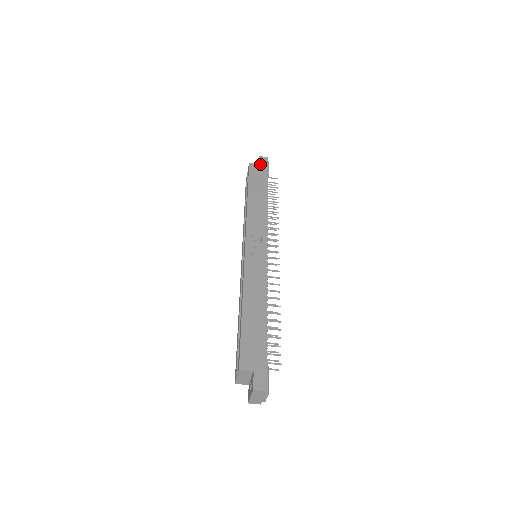
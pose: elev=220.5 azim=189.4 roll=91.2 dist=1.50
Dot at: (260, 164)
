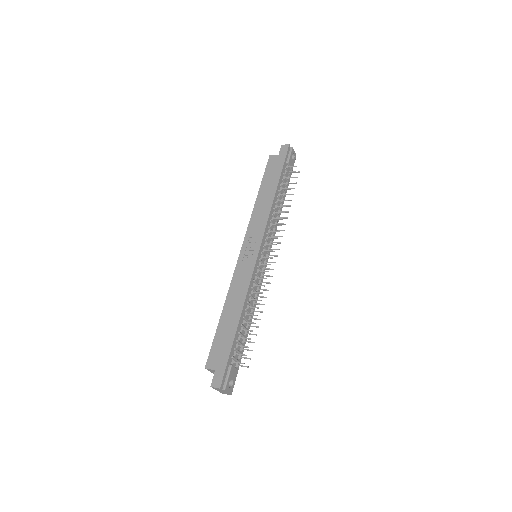
Dot at: (279, 155)
